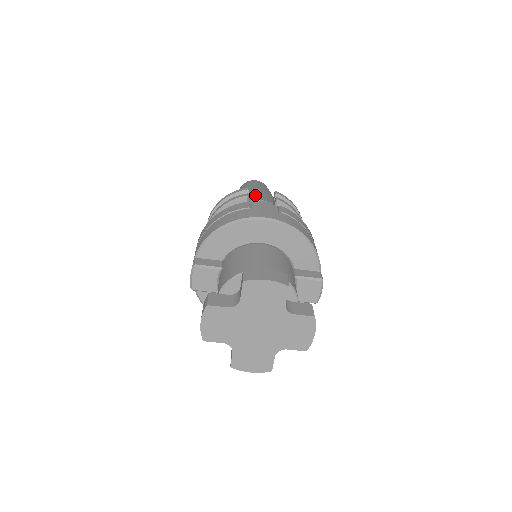
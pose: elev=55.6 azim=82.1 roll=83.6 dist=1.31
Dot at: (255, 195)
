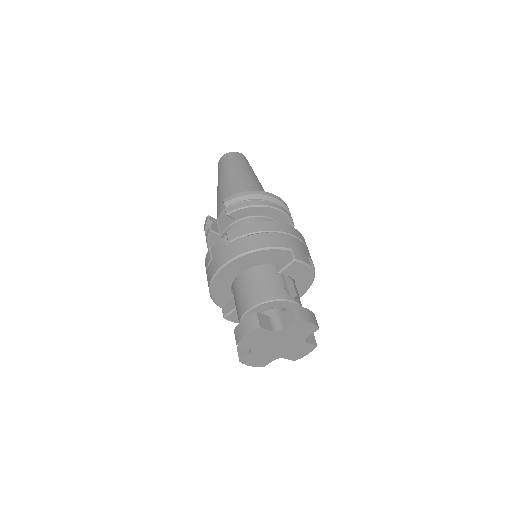
Dot at: (221, 201)
